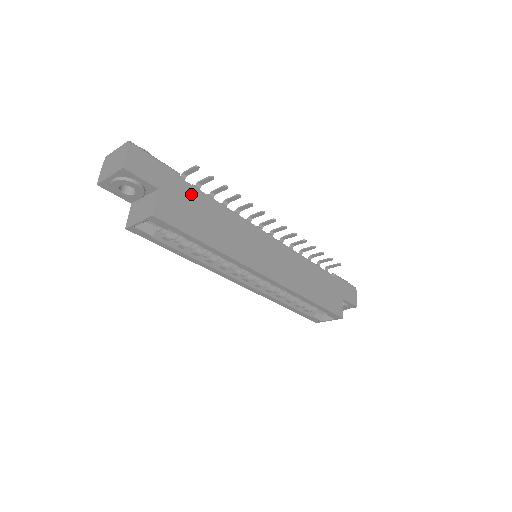
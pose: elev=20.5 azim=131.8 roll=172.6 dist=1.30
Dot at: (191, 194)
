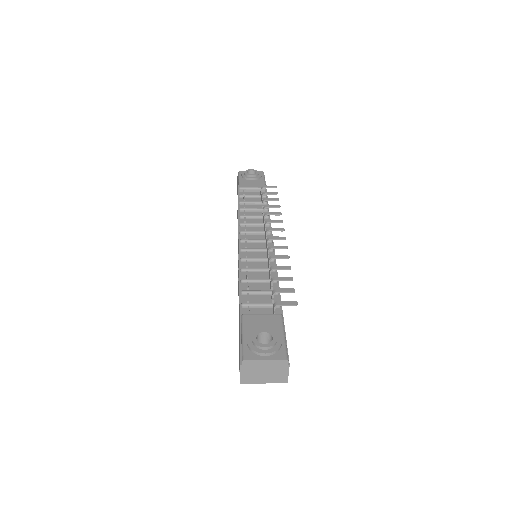
Dot at: occluded
